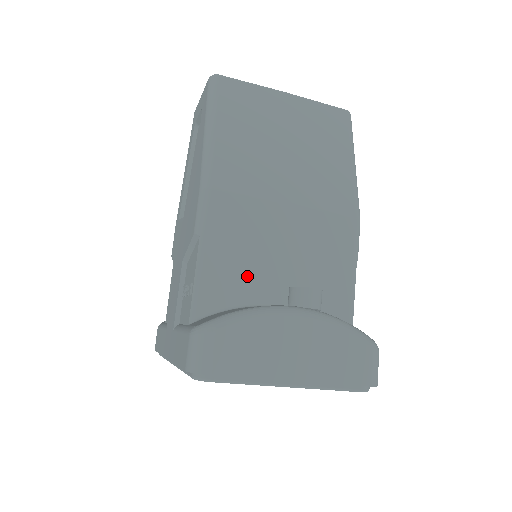
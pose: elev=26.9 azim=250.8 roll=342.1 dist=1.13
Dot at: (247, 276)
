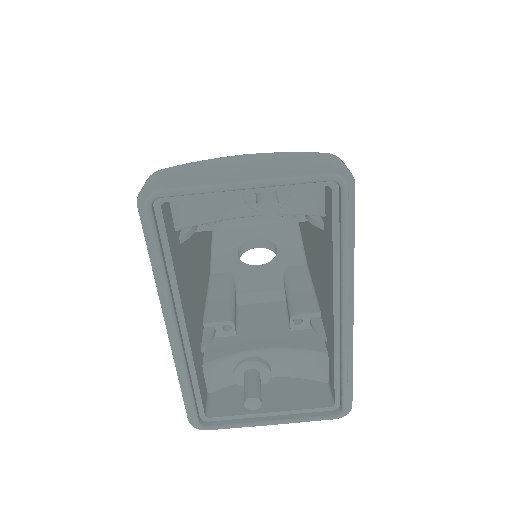
Dot at: occluded
